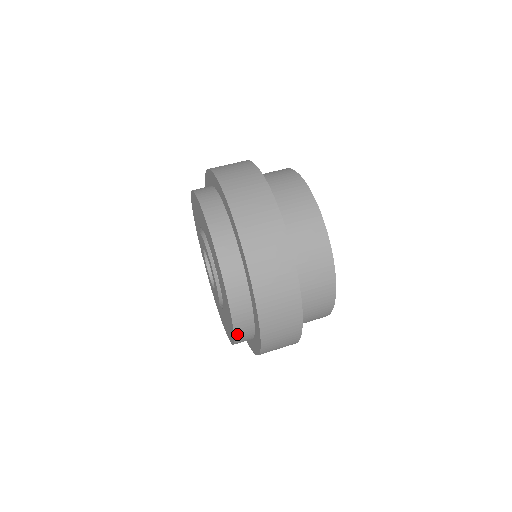
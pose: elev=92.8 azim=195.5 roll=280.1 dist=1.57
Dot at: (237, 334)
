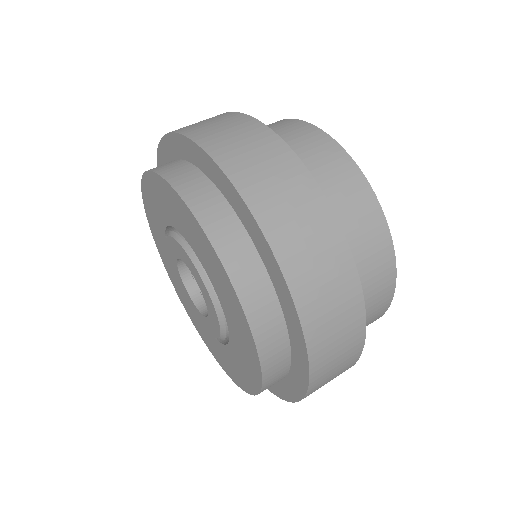
Dot at: (236, 280)
